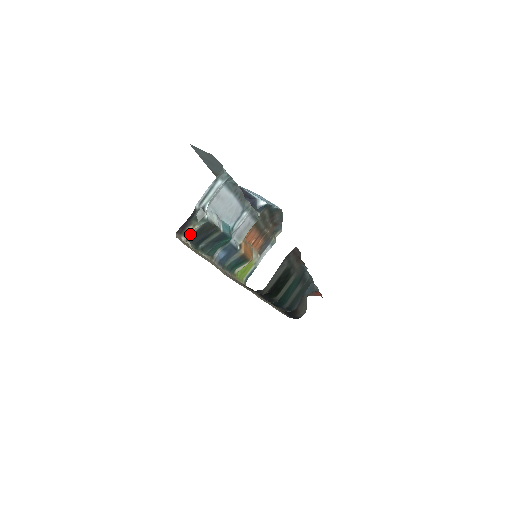
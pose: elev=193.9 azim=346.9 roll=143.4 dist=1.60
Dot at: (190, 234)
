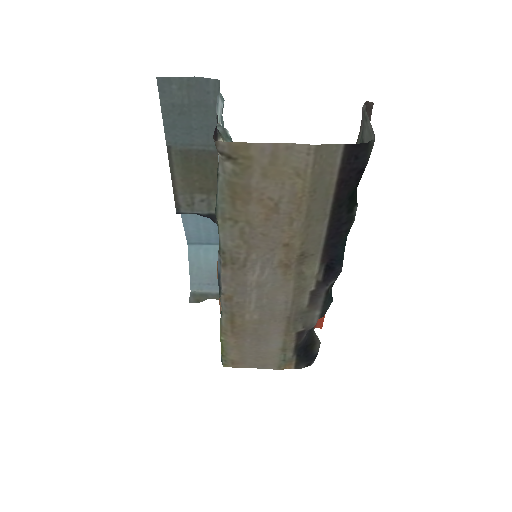
Dot at: occluded
